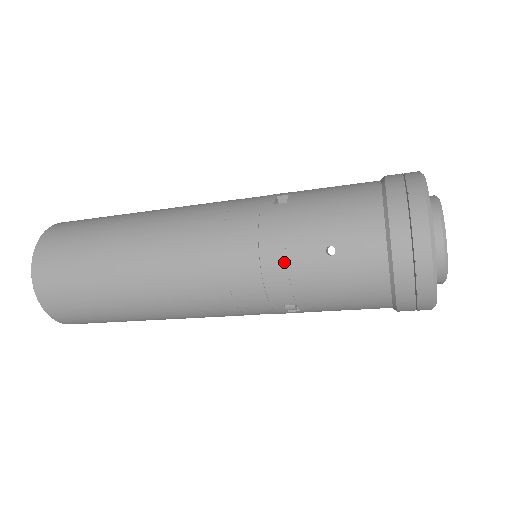
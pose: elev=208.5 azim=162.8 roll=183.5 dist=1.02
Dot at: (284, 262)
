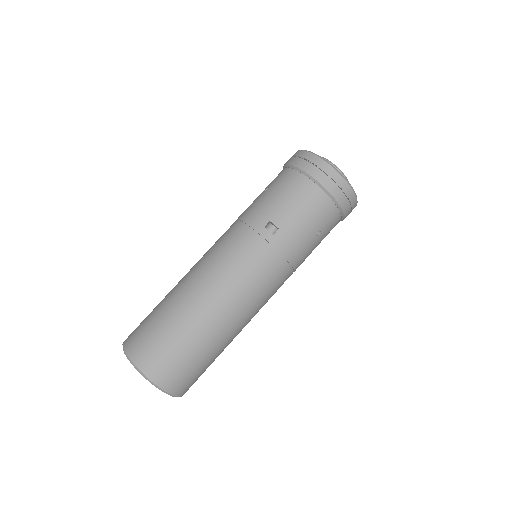
Dot at: (302, 256)
